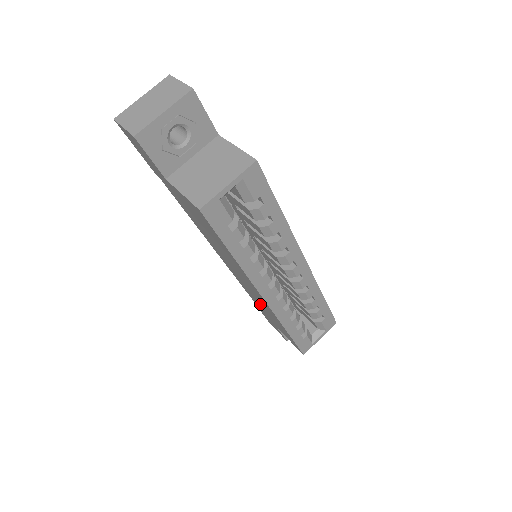
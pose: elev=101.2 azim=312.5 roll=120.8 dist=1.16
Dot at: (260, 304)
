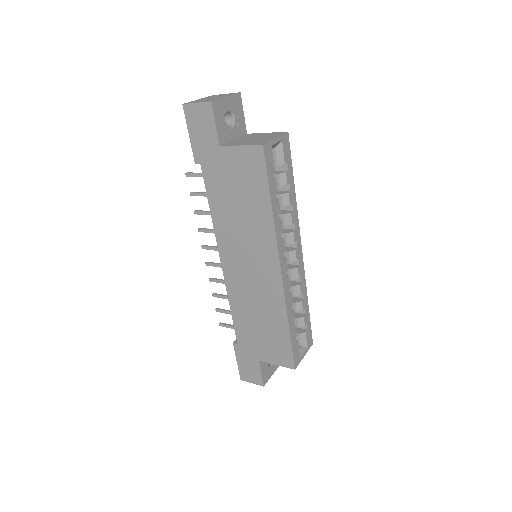
Dot at: (255, 313)
